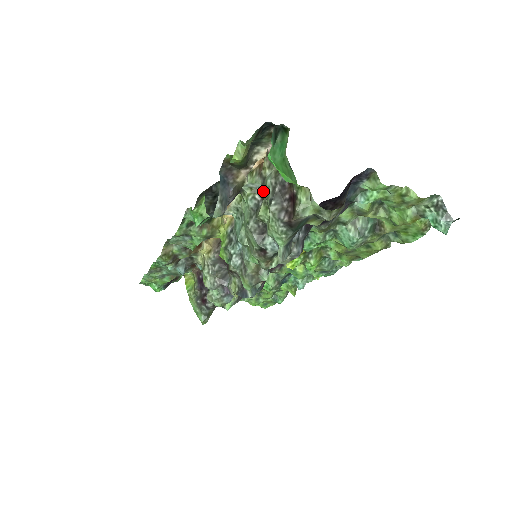
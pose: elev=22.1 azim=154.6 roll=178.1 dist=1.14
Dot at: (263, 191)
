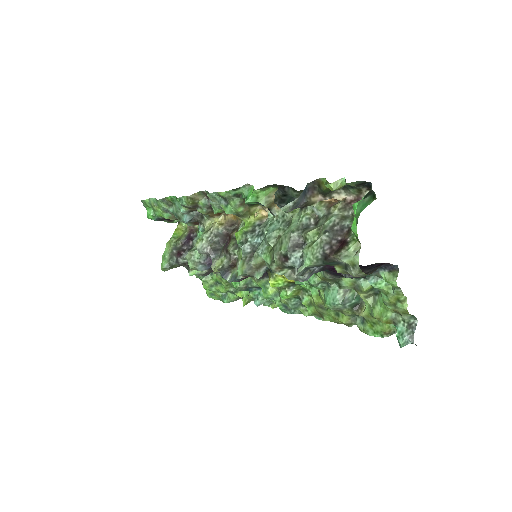
Dot at: (322, 220)
